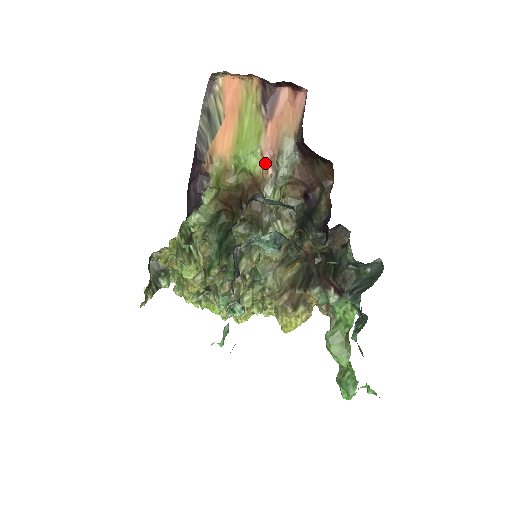
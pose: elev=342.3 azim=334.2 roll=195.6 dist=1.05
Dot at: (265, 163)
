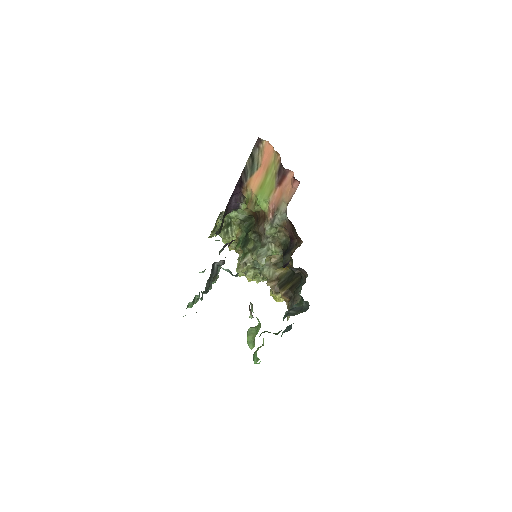
Dot at: (269, 210)
